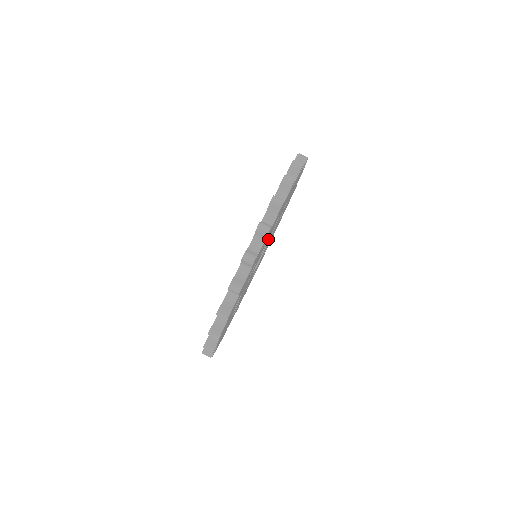
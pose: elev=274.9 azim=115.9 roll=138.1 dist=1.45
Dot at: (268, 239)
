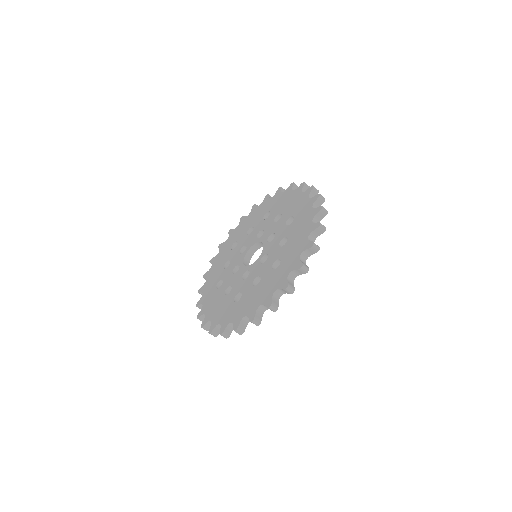
Dot at: occluded
